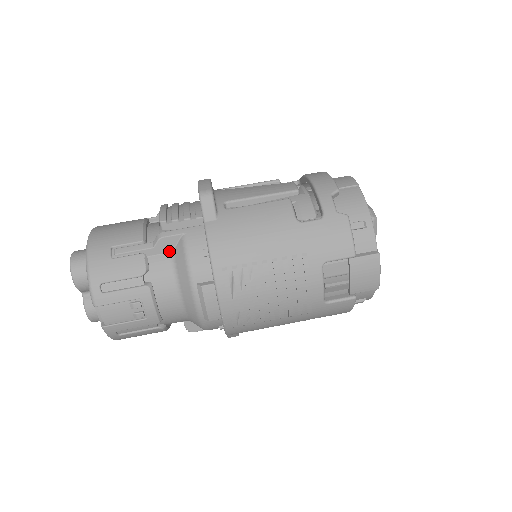
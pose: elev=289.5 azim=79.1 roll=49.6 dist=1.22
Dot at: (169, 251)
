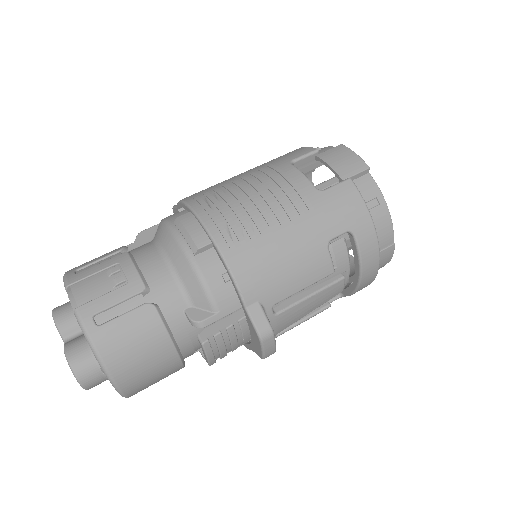
Dot at: (150, 241)
